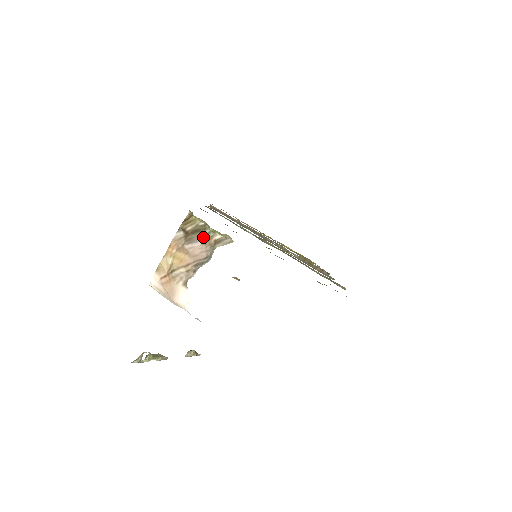
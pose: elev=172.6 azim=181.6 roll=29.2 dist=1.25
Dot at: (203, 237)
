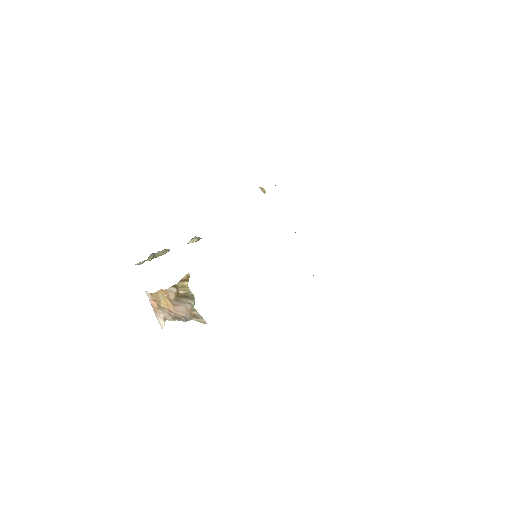
Dot at: (188, 304)
